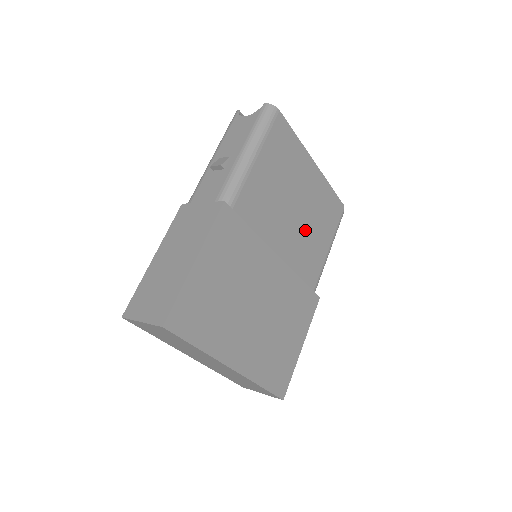
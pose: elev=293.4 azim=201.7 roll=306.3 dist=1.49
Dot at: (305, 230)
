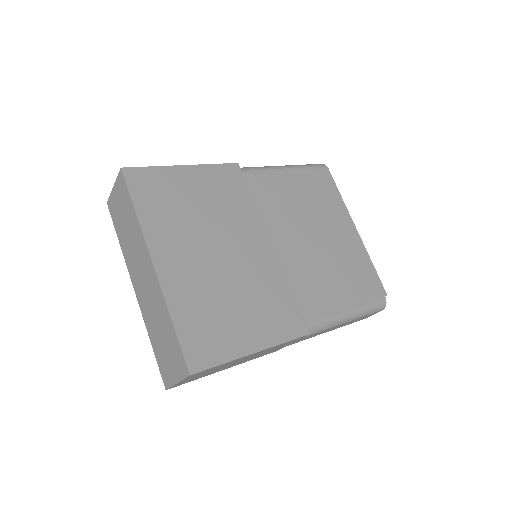
Dot at: (319, 261)
